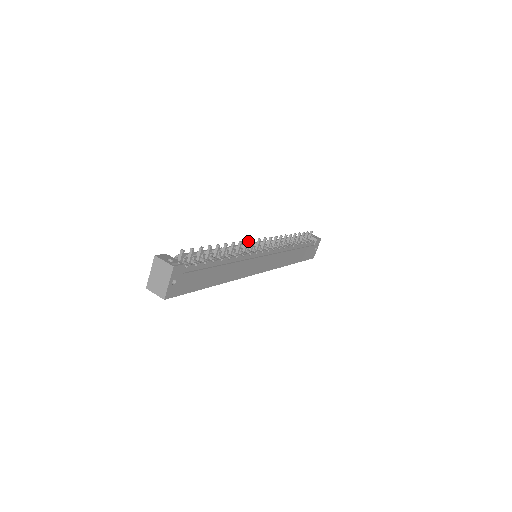
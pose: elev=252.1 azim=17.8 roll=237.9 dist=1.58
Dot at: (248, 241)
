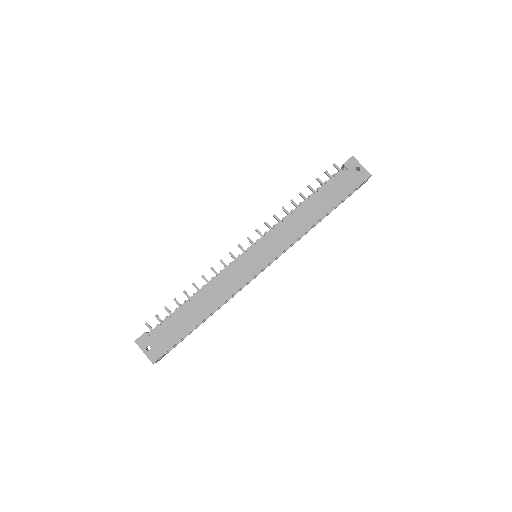
Dot at: (221, 260)
